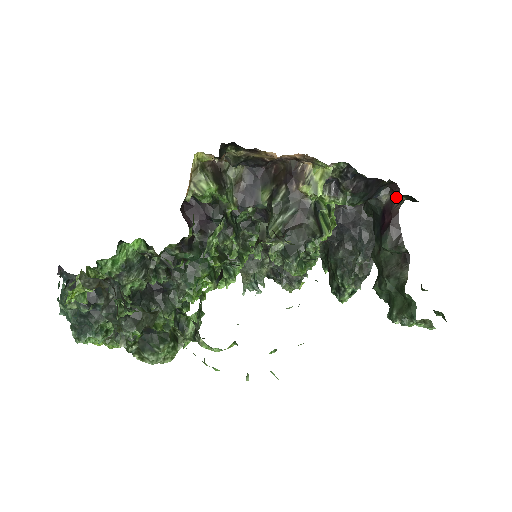
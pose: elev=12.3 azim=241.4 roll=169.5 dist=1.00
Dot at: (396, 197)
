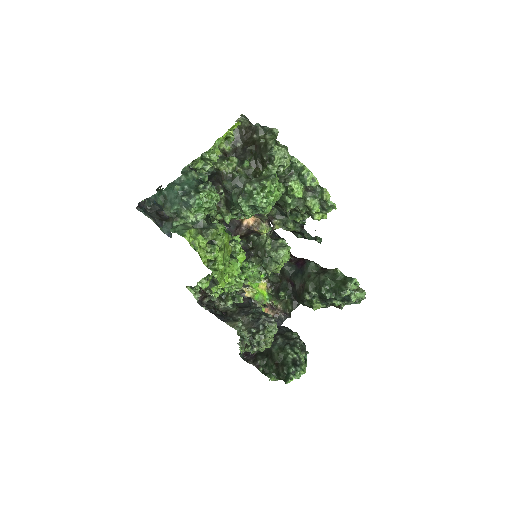
Dot at: (297, 259)
